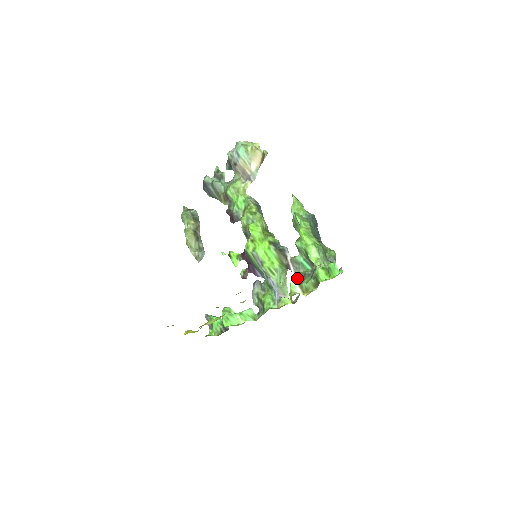
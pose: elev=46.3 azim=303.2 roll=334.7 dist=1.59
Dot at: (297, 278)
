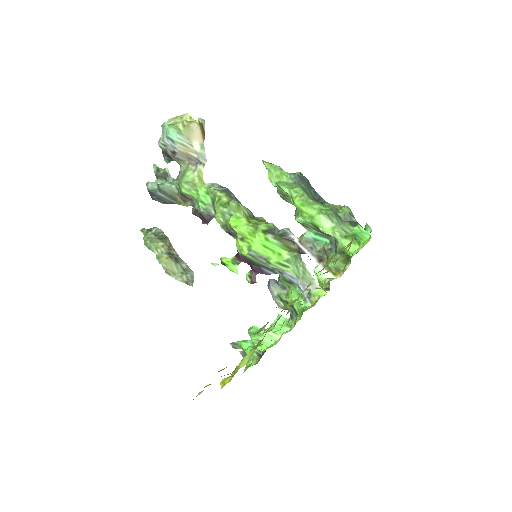
Dot at: (318, 260)
